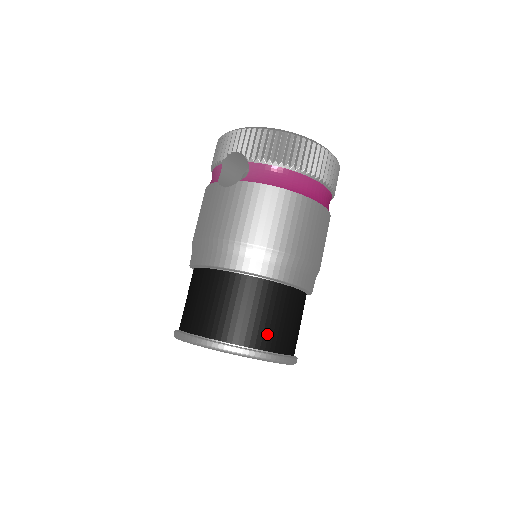
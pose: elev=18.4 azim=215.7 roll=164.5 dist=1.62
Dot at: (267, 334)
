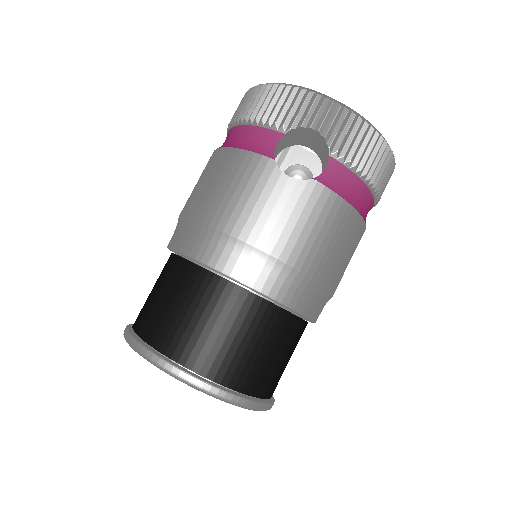
Dot at: (274, 380)
